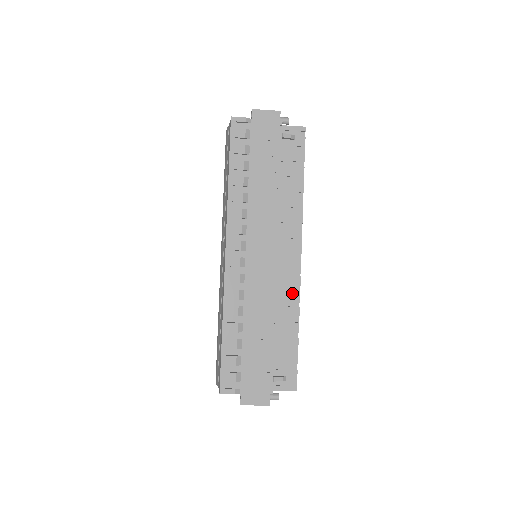
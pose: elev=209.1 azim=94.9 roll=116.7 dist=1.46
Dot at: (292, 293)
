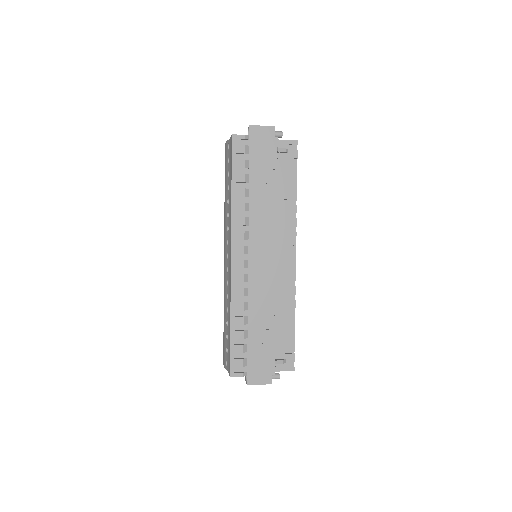
Dot at: (289, 288)
